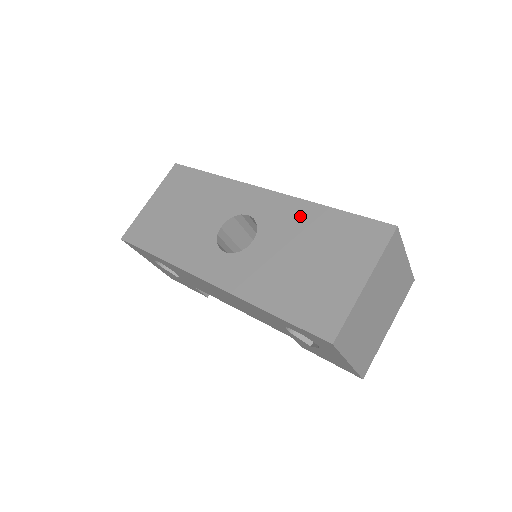
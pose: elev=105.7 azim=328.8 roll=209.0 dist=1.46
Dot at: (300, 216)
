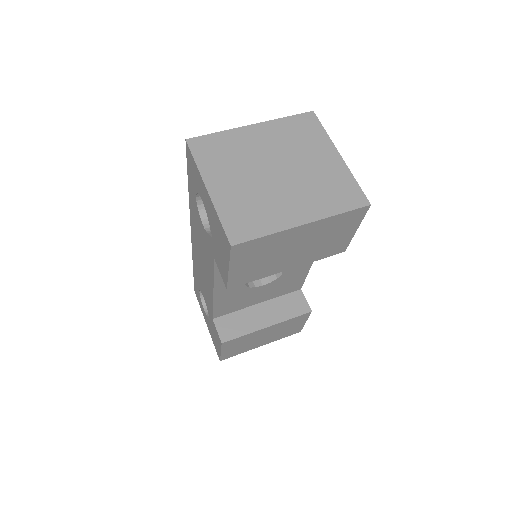
Dot at: occluded
